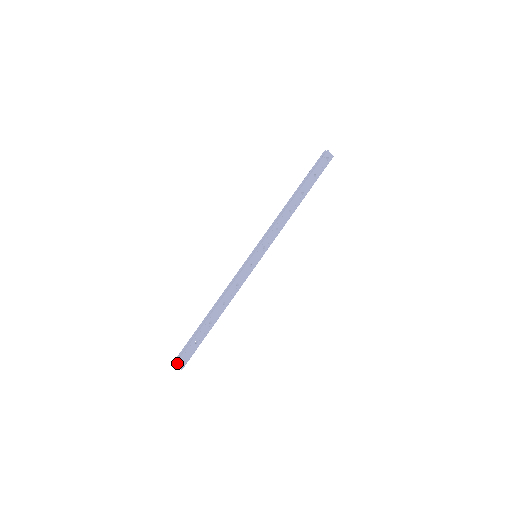
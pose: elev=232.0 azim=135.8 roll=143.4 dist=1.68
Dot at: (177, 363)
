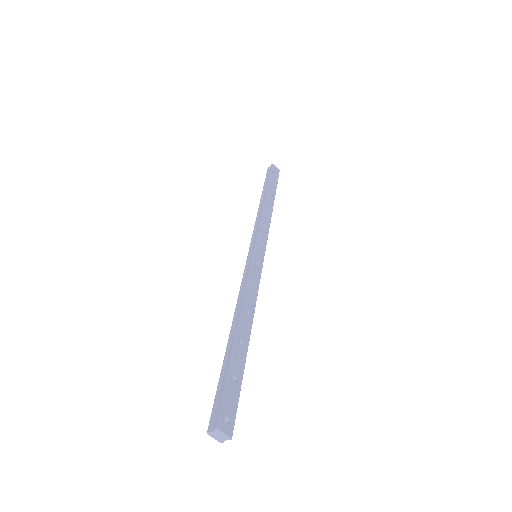
Dot at: (219, 422)
